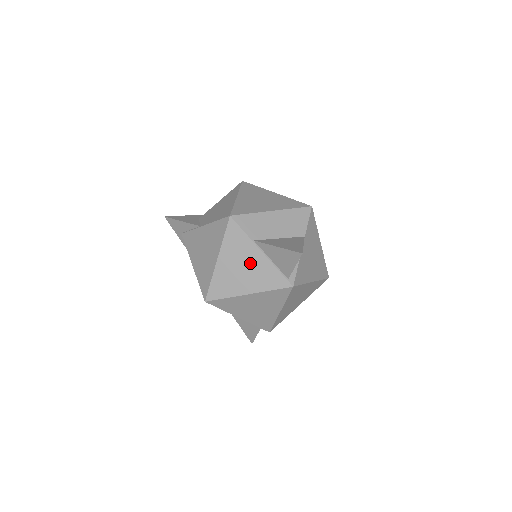
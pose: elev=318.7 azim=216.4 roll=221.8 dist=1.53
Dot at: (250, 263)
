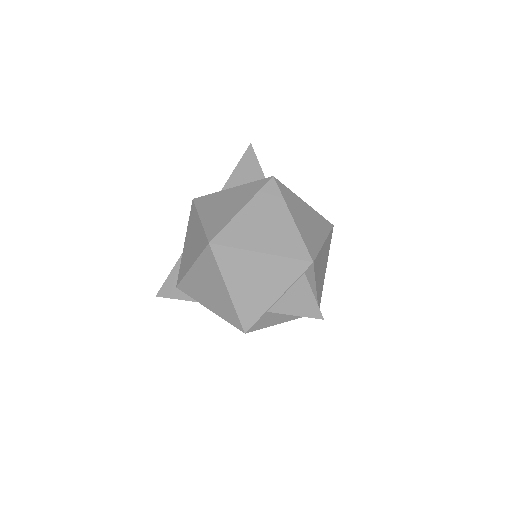
Dot at: (228, 198)
